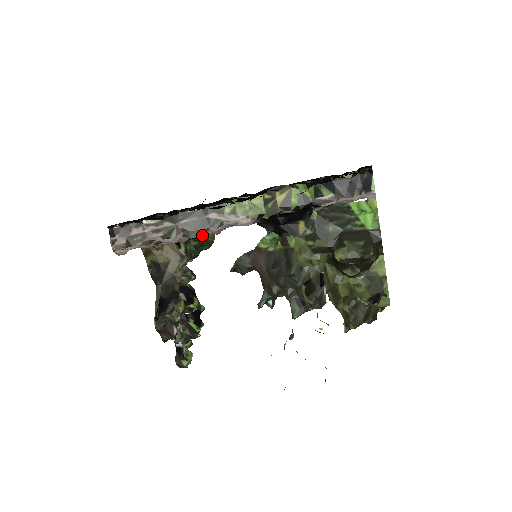
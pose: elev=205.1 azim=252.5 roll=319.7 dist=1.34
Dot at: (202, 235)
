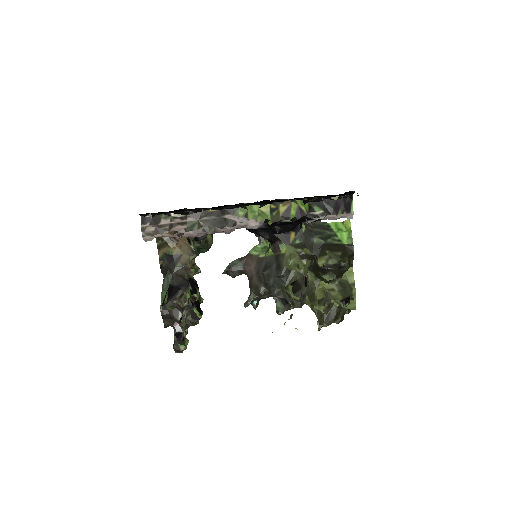
Dot at: occluded
